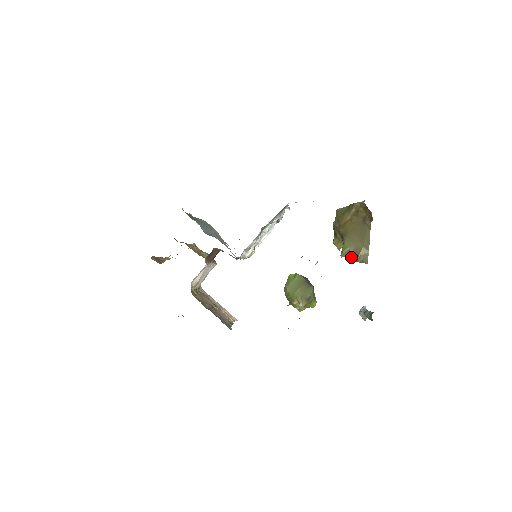
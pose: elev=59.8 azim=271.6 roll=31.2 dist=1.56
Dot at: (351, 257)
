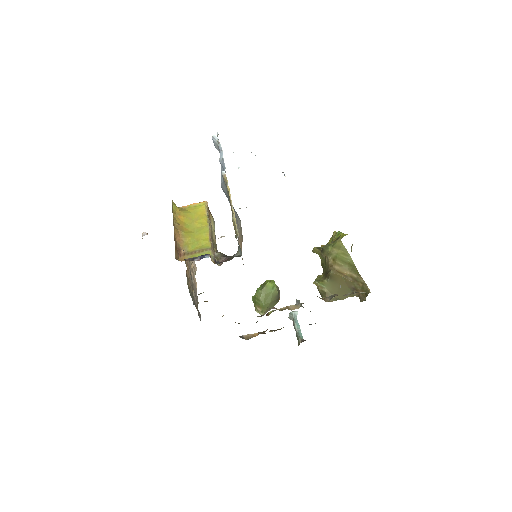
Dot at: (321, 292)
